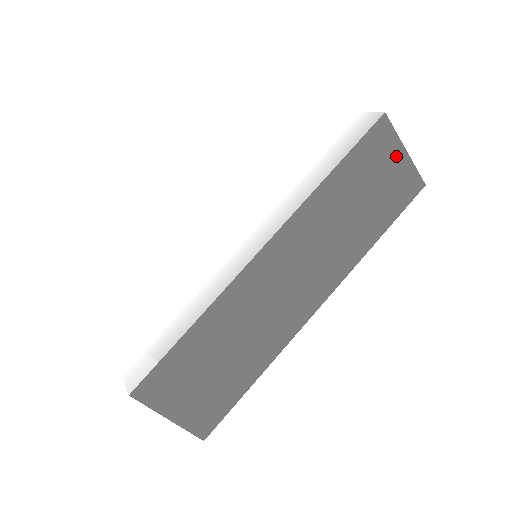
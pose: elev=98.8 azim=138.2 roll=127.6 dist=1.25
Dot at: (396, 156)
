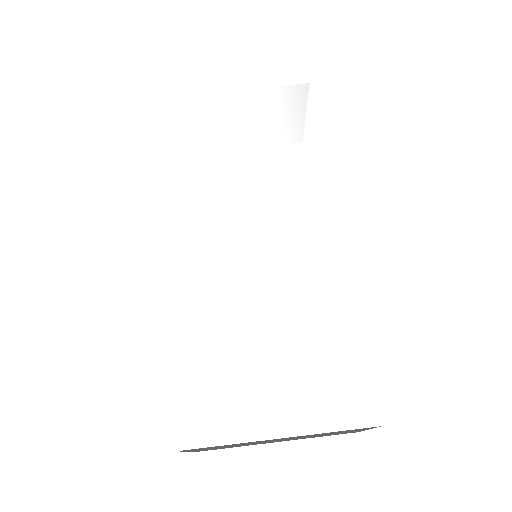
Dot at: occluded
